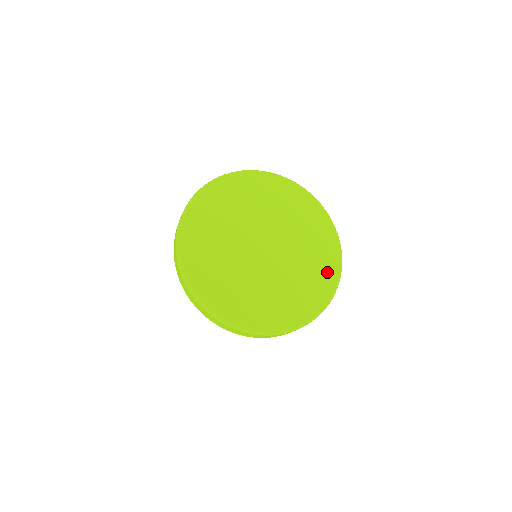
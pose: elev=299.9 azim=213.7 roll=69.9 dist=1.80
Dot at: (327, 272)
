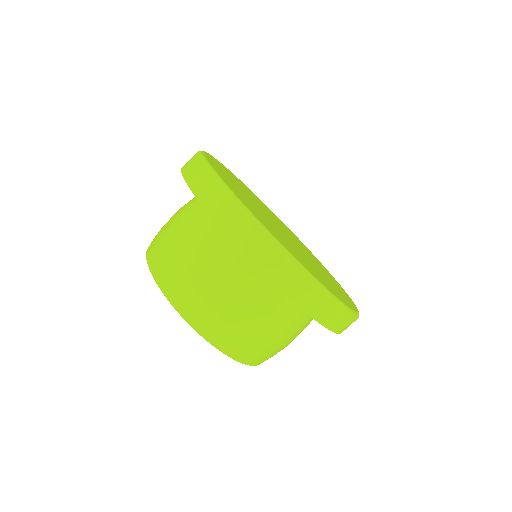
Dot at: (325, 269)
